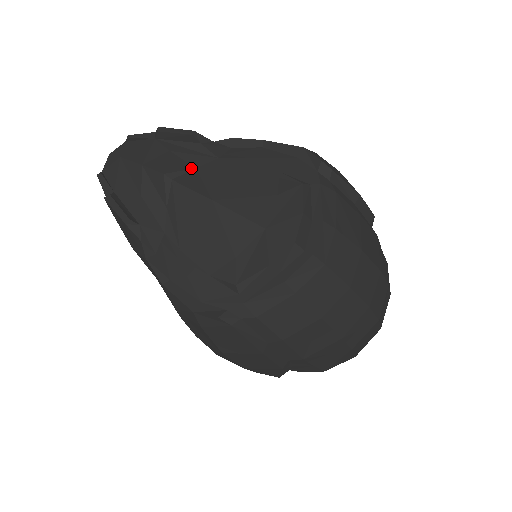
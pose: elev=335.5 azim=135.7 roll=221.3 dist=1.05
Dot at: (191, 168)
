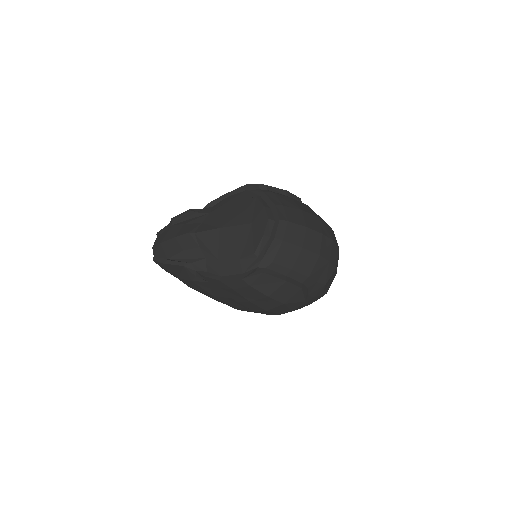
Dot at: (200, 224)
